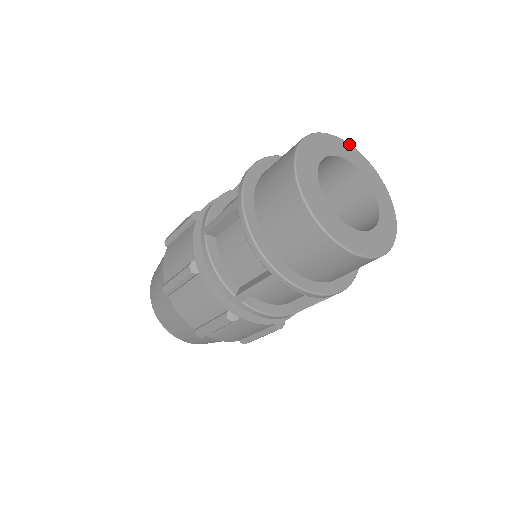
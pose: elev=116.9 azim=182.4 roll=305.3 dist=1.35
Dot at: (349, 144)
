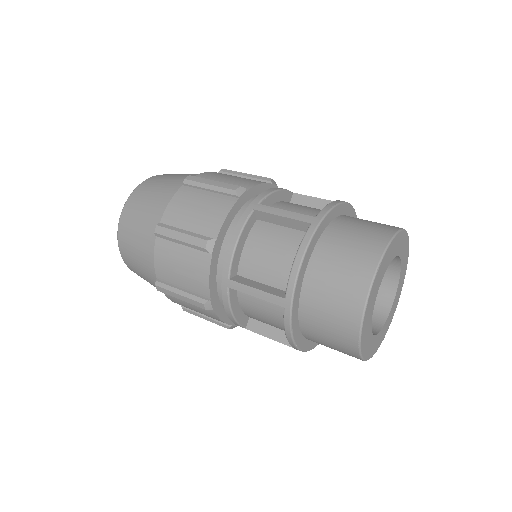
Dot at: (403, 231)
